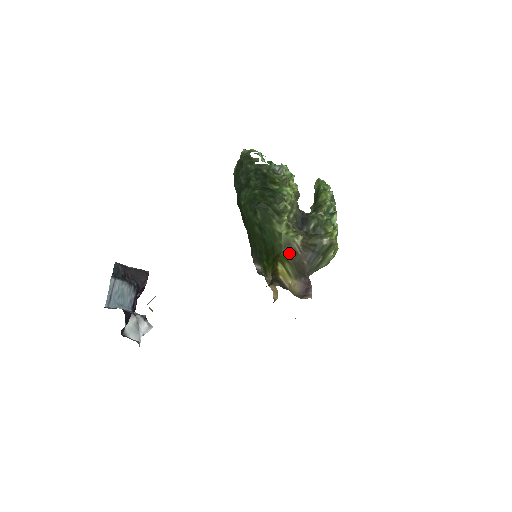
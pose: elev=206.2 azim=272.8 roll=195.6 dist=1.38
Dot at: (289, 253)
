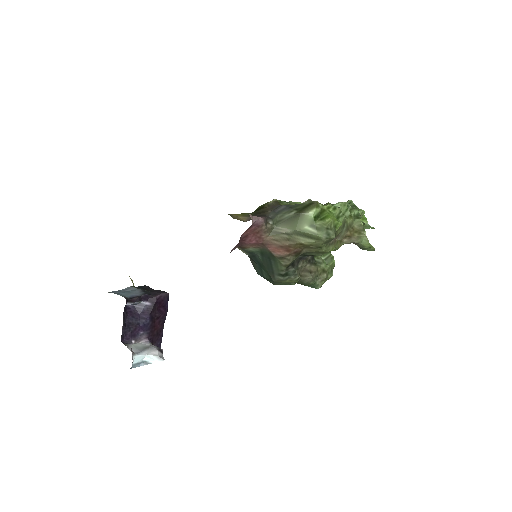
Dot at: (257, 210)
